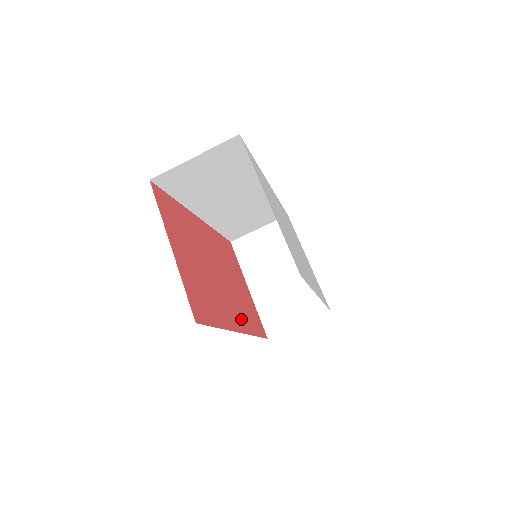
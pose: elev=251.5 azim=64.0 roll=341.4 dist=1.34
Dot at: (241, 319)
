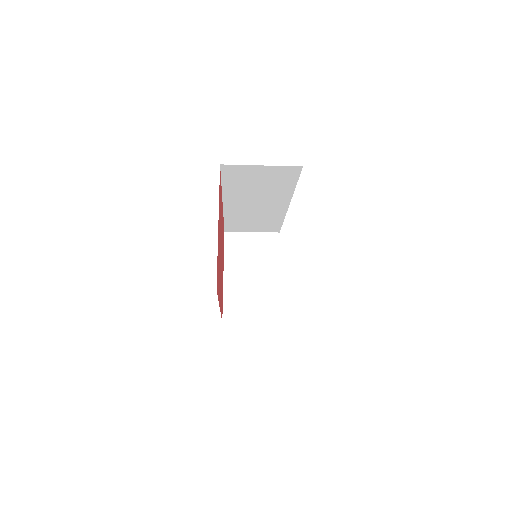
Dot at: occluded
